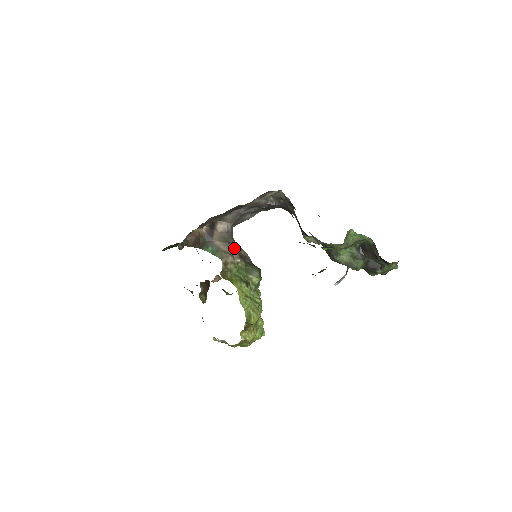
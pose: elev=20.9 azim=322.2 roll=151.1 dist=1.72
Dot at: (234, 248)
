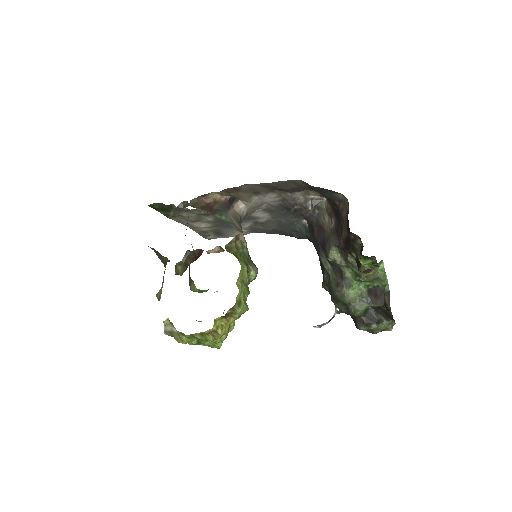
Dot at: occluded
